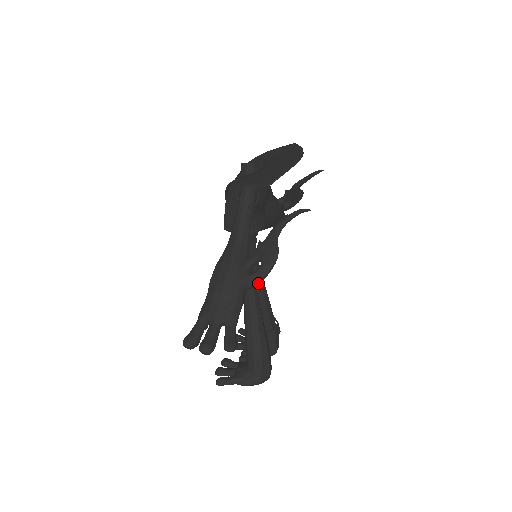
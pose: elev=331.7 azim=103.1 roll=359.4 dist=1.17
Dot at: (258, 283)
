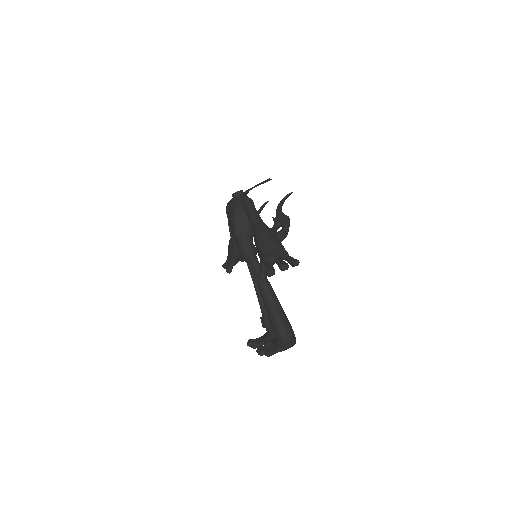
Dot at: (286, 235)
